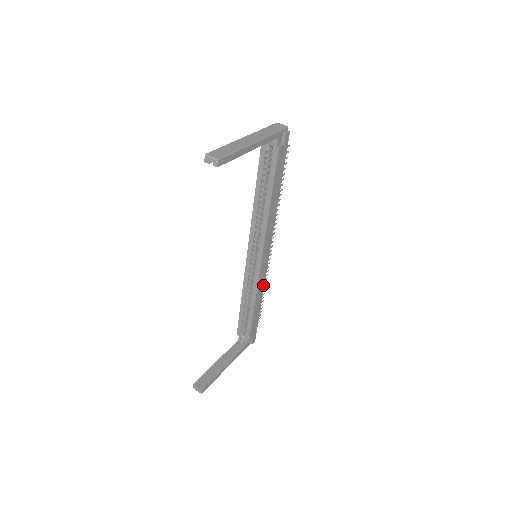
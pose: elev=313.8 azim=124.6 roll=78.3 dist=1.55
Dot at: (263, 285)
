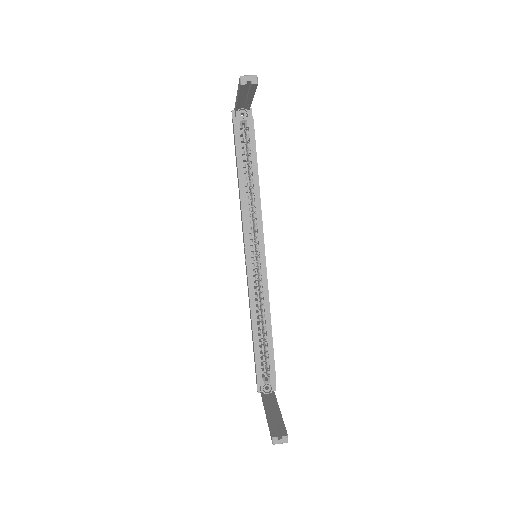
Dot at: occluded
